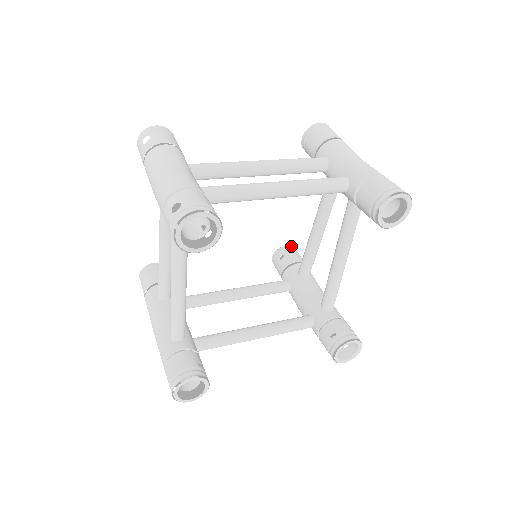
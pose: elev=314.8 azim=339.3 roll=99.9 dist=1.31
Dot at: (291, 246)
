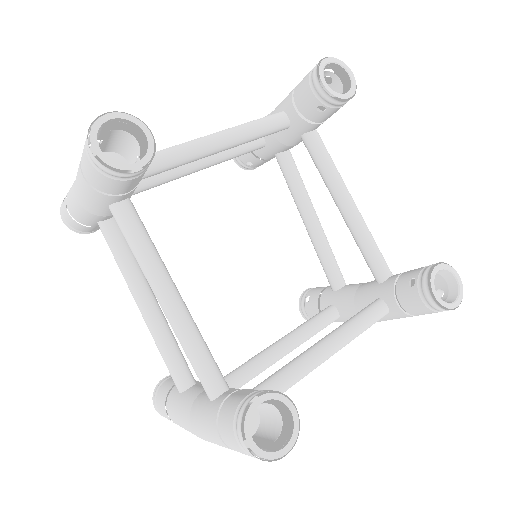
Dot at: (311, 288)
